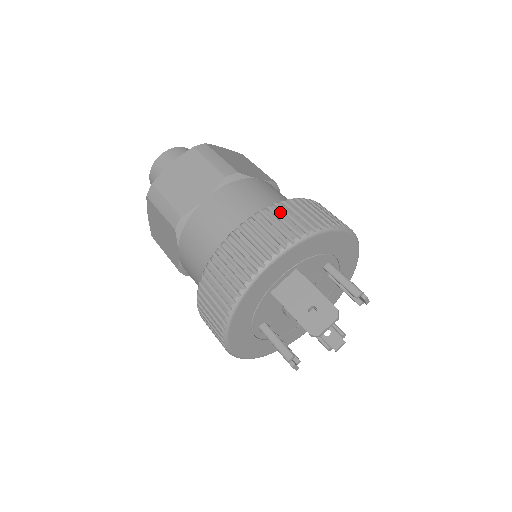
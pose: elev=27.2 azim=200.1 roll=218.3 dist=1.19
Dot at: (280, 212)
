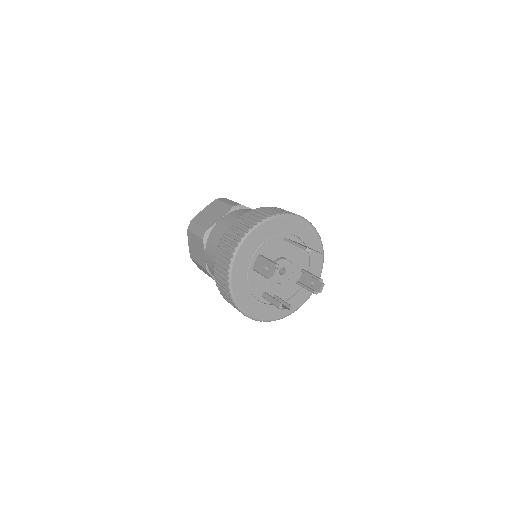
Dot at: occluded
